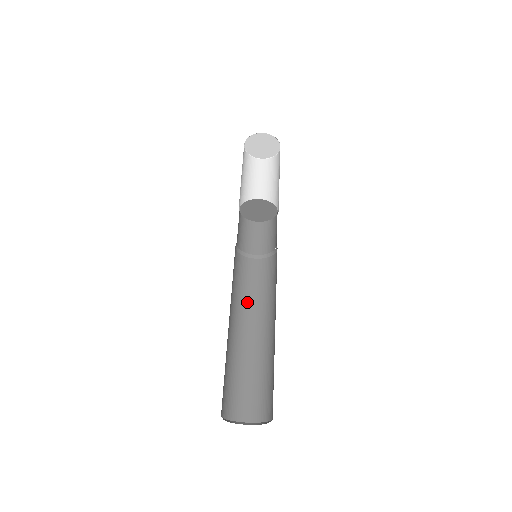
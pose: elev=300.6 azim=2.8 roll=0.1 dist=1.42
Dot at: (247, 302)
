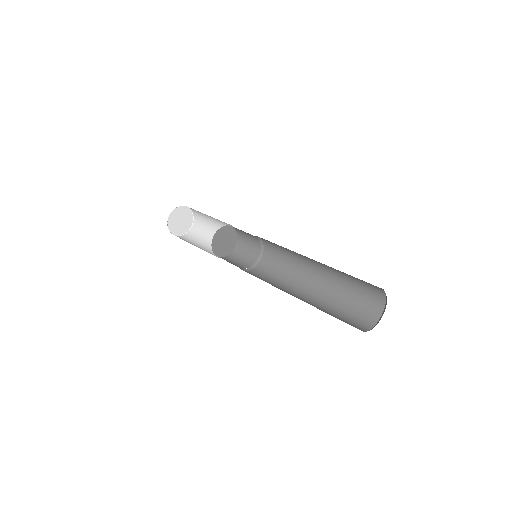
Dot at: occluded
